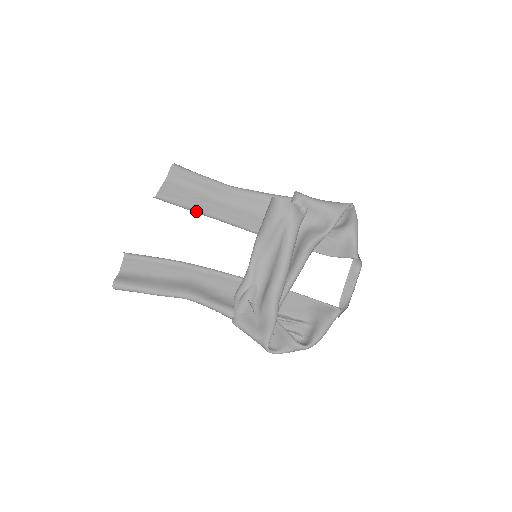
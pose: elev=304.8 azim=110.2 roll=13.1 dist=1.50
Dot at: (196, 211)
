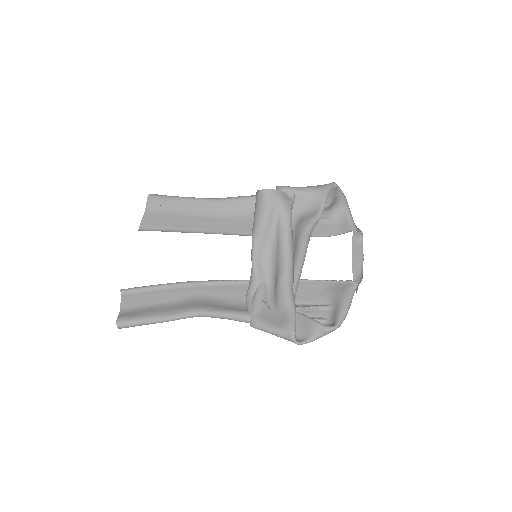
Dot at: (184, 231)
